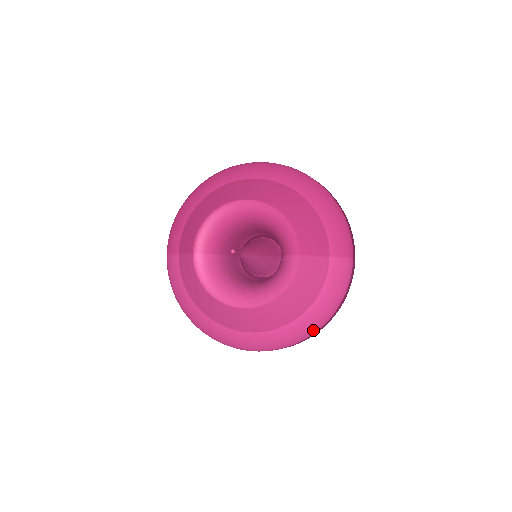
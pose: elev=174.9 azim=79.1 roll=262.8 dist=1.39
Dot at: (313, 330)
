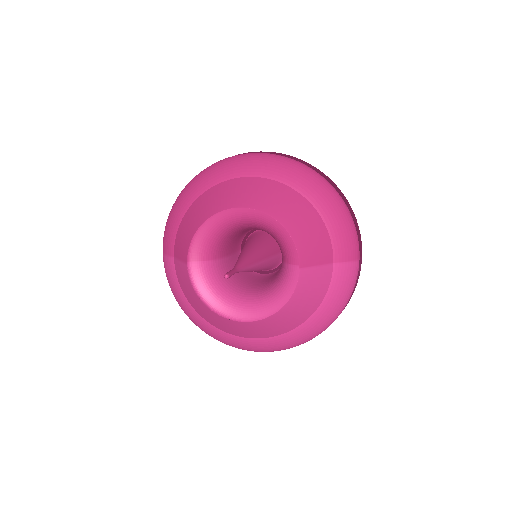
Dot at: (316, 334)
